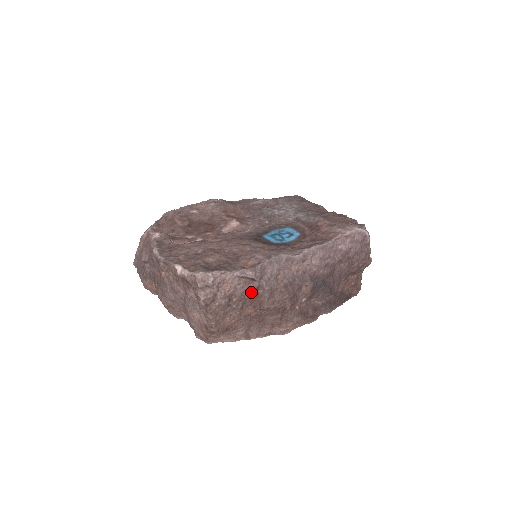
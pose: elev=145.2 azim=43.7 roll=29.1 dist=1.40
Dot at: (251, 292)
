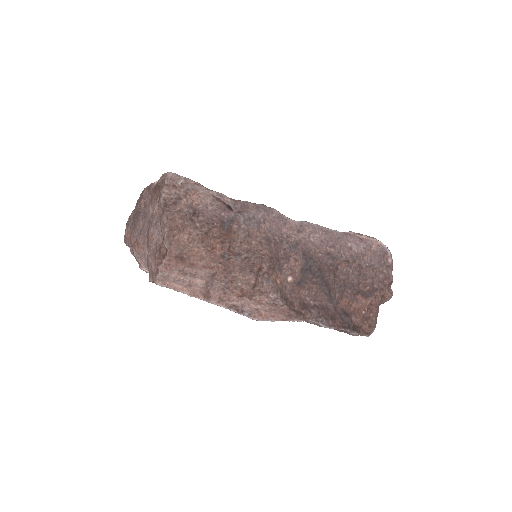
Dot at: (223, 221)
